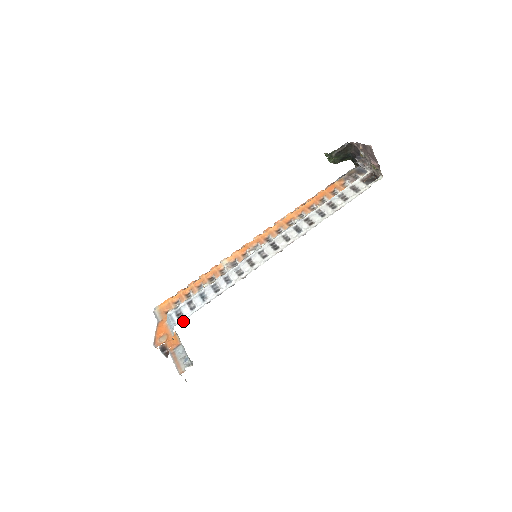
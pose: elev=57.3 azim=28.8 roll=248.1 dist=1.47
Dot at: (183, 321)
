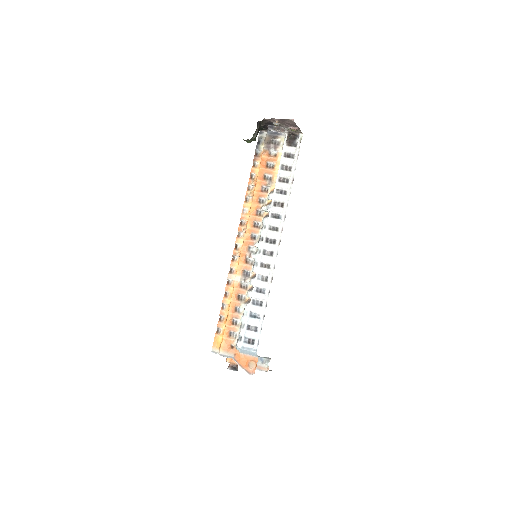
Dot at: occluded
